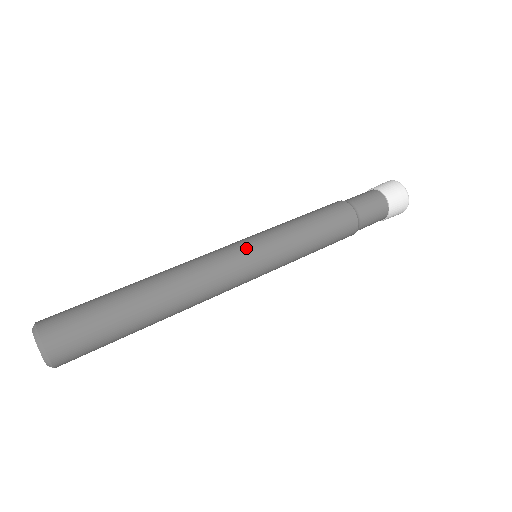
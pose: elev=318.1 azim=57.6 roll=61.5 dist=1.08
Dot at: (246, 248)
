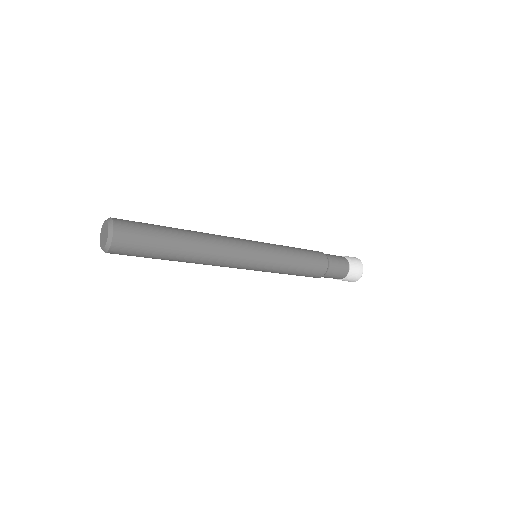
Dot at: occluded
